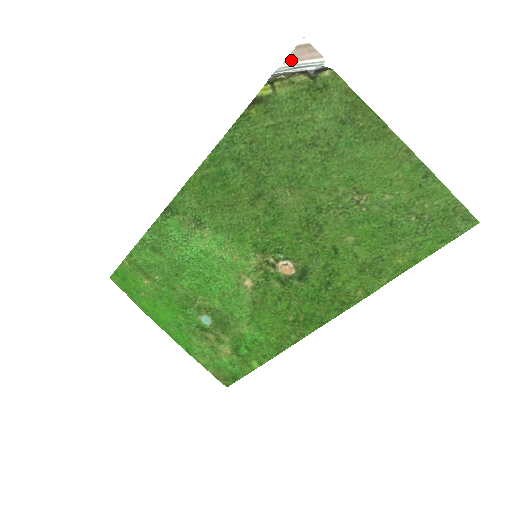
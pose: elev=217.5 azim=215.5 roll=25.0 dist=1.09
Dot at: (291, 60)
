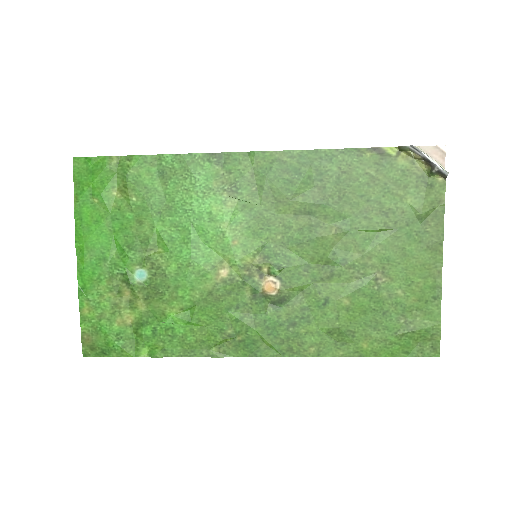
Dot at: (425, 150)
